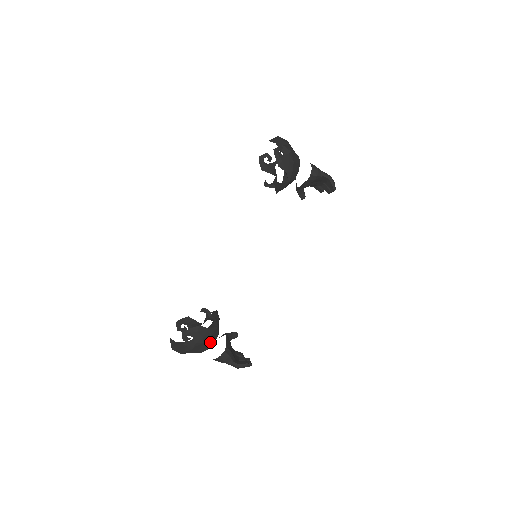
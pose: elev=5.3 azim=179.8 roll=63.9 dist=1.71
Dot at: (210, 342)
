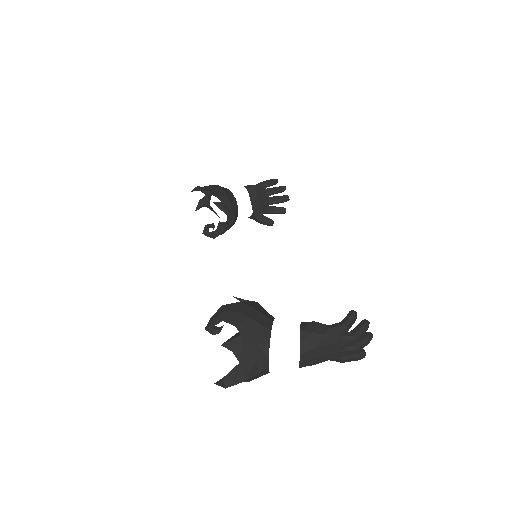
Dot at: (262, 320)
